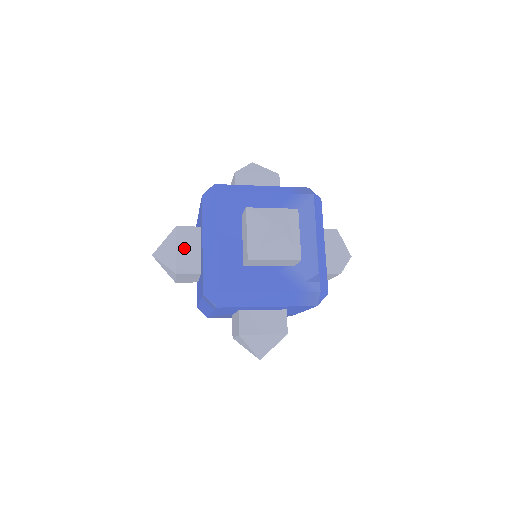
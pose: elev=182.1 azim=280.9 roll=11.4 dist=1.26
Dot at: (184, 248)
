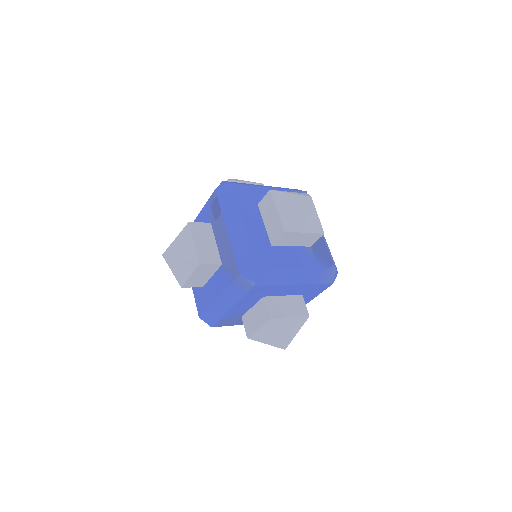
Dot at: (201, 241)
